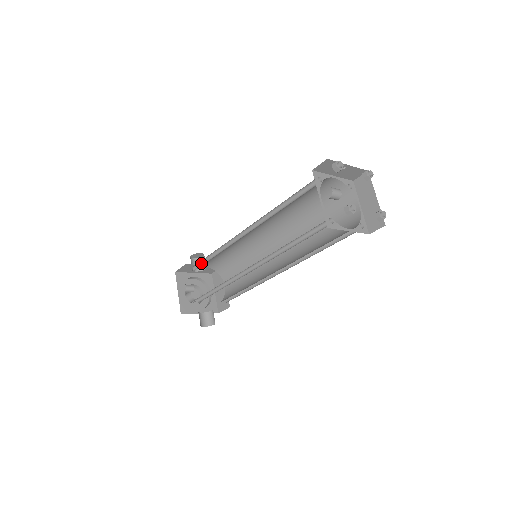
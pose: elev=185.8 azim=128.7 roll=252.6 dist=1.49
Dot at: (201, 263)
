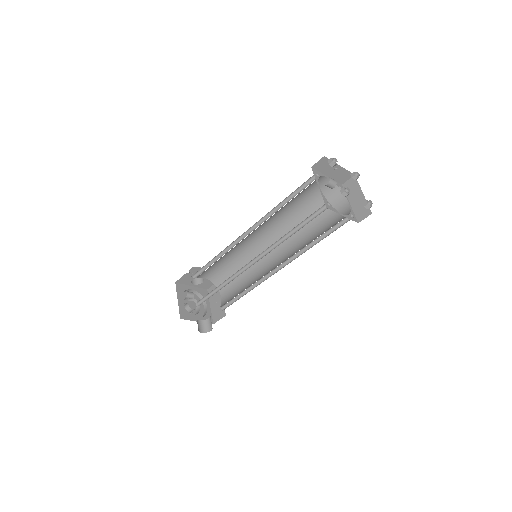
Dot at: (202, 270)
